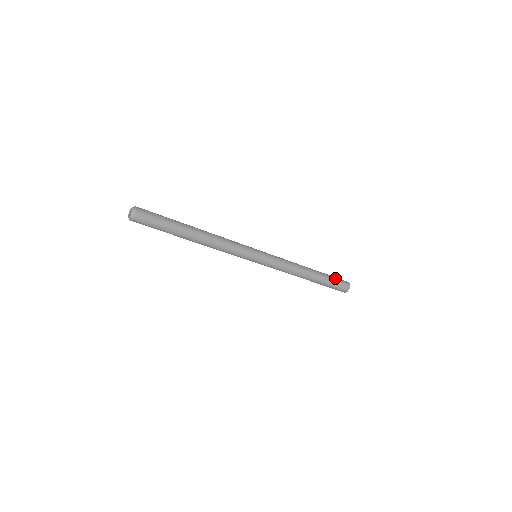
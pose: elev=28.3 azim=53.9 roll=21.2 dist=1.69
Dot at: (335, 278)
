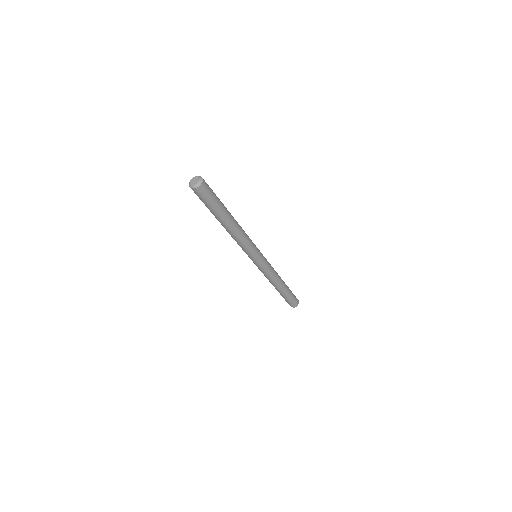
Dot at: (293, 296)
